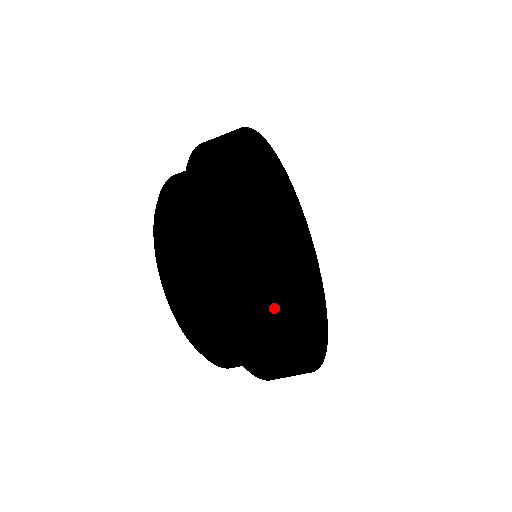
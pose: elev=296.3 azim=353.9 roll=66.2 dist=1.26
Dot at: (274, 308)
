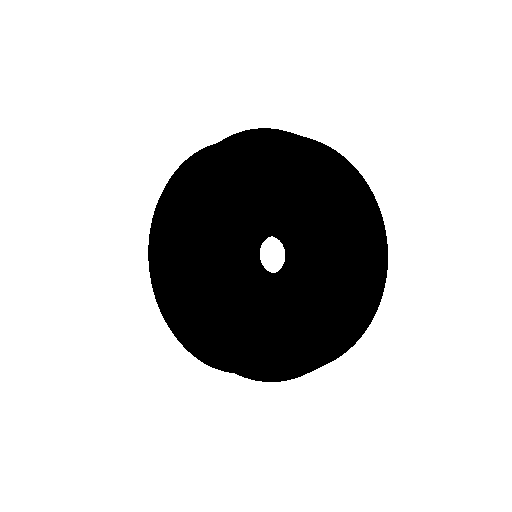
Dot at: occluded
